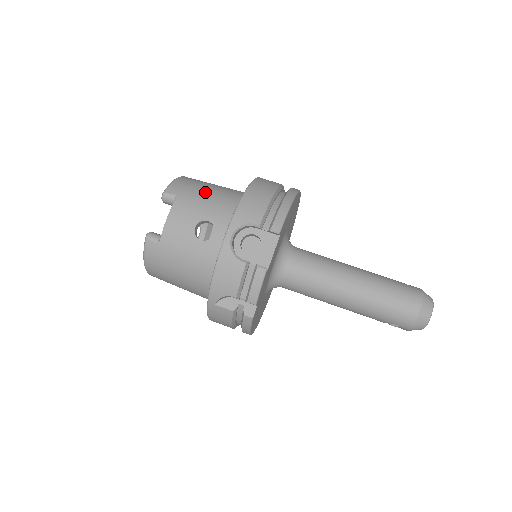
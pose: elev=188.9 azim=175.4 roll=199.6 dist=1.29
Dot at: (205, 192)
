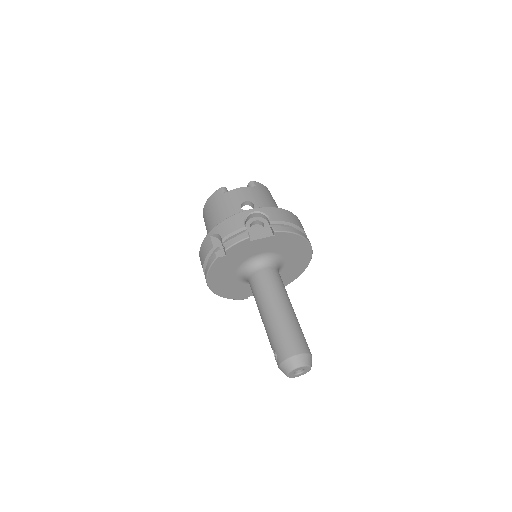
Dot at: (269, 199)
